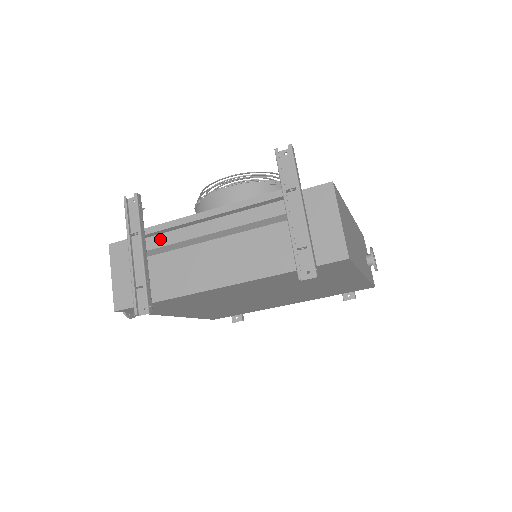
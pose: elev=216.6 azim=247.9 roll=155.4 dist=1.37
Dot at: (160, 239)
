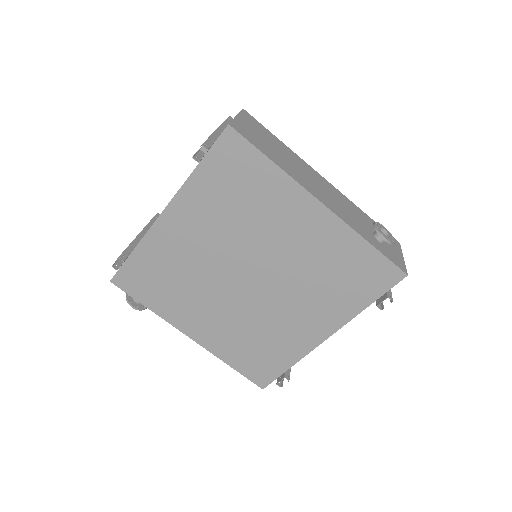
Dot at: occluded
